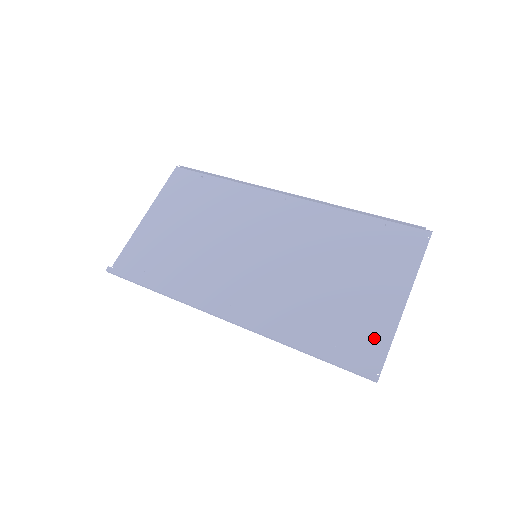
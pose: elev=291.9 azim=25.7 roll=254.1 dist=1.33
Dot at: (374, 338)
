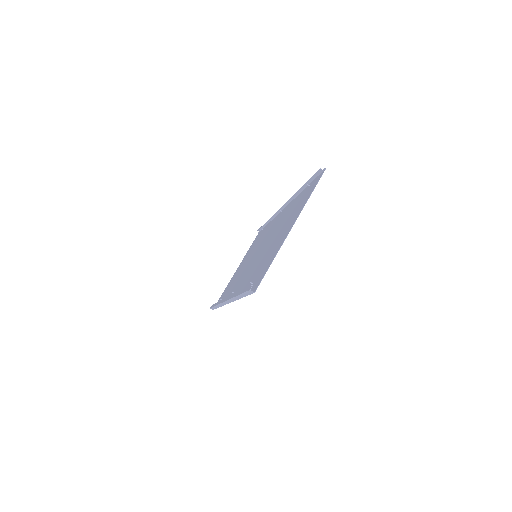
Dot at: (268, 264)
